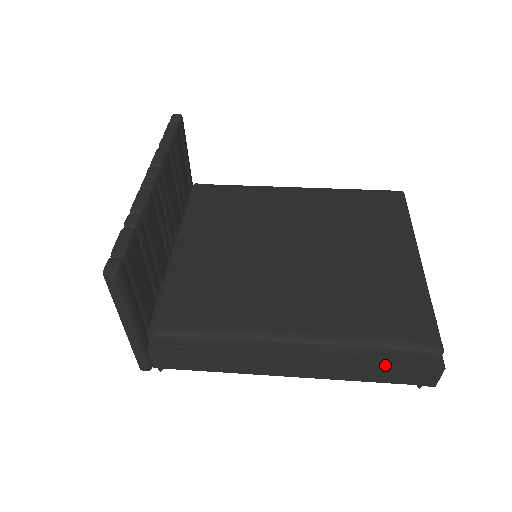
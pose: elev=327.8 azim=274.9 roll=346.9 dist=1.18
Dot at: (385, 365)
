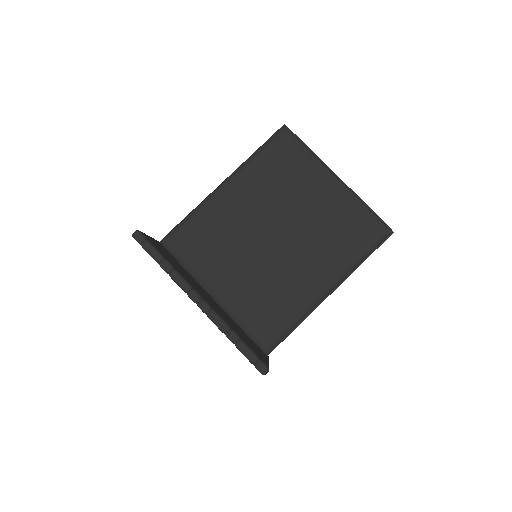
Dot at: occluded
